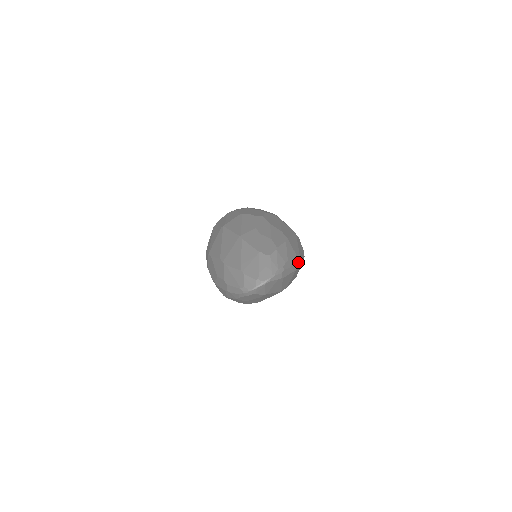
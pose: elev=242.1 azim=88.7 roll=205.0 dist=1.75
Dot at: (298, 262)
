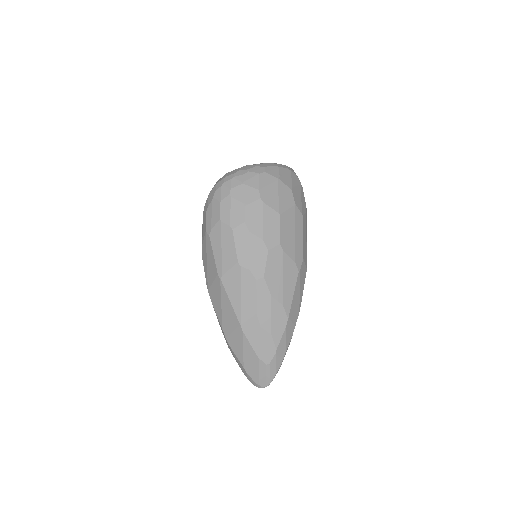
Dot at: occluded
